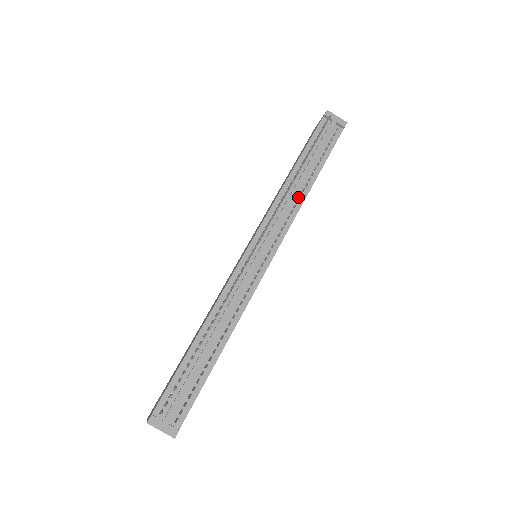
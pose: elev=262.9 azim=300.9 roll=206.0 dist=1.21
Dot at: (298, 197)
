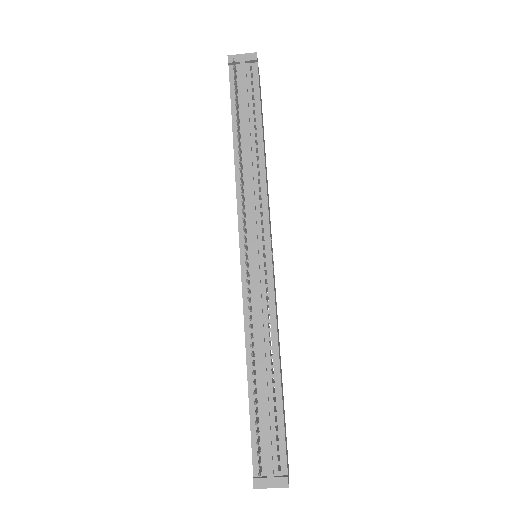
Dot at: (257, 170)
